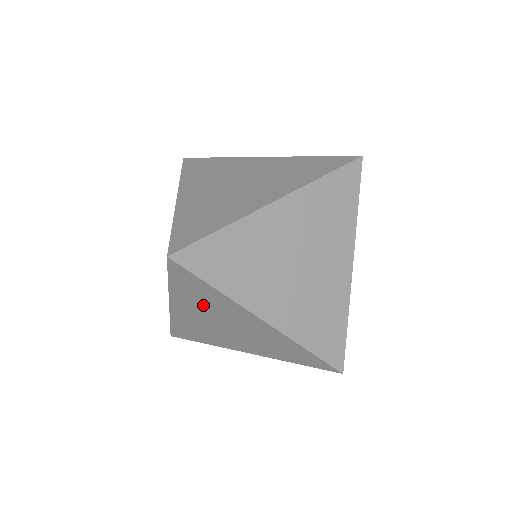
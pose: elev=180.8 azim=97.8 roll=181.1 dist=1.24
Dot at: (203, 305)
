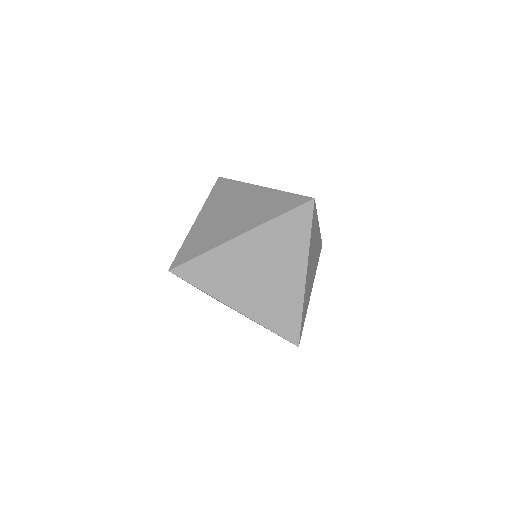
Dot at: (276, 246)
